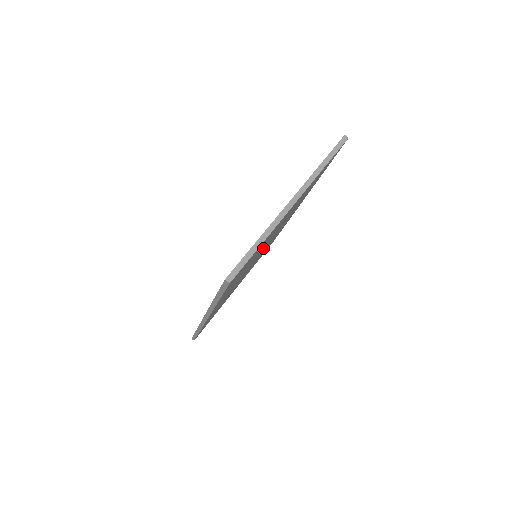
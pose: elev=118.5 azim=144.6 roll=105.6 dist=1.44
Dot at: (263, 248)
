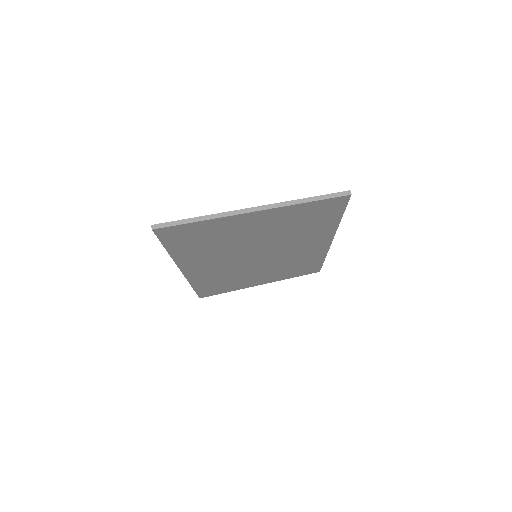
Dot at: (253, 248)
